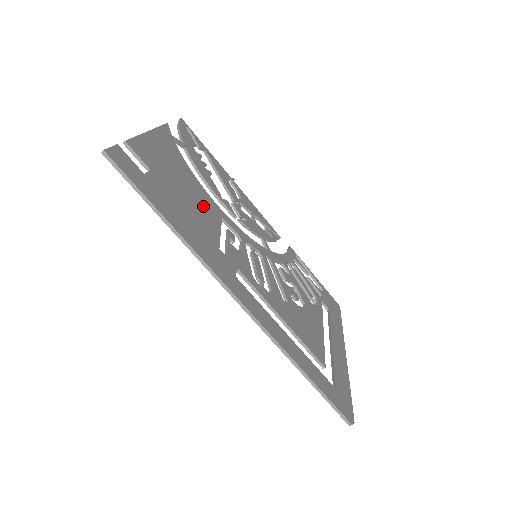
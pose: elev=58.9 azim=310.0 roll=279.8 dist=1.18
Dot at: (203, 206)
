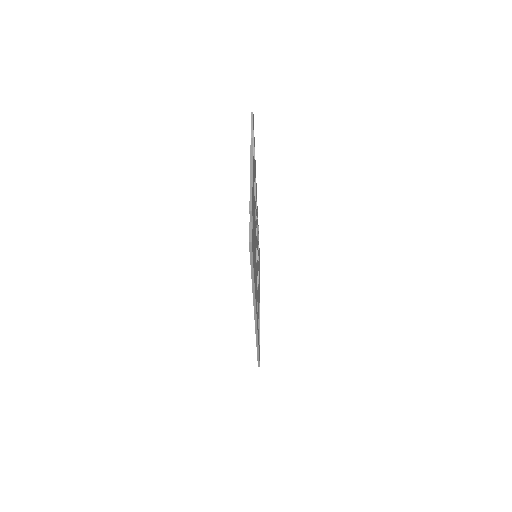
Dot at: occluded
